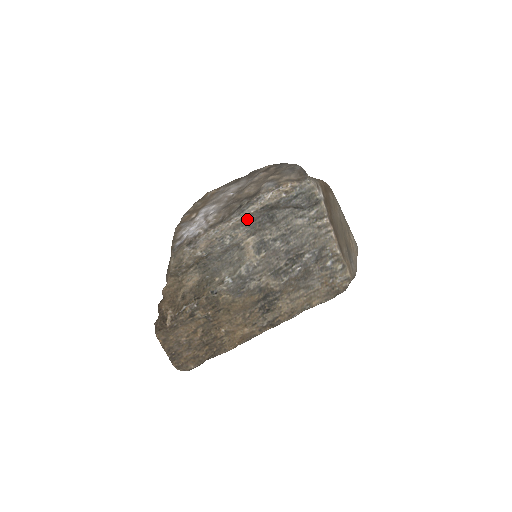
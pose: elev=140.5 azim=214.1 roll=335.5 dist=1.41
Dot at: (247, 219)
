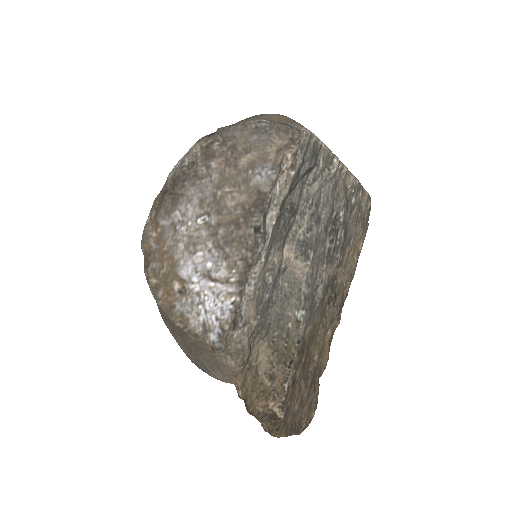
Dot at: (272, 236)
